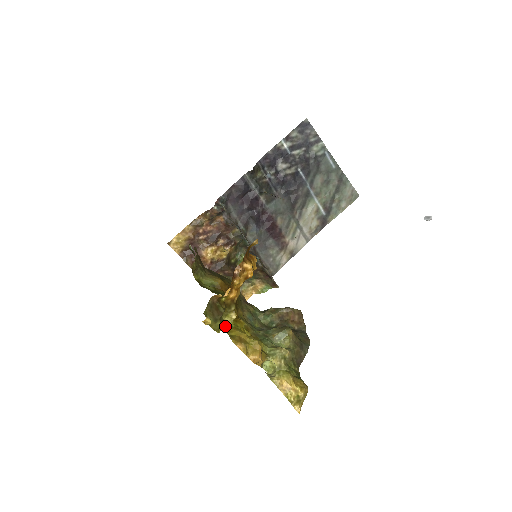
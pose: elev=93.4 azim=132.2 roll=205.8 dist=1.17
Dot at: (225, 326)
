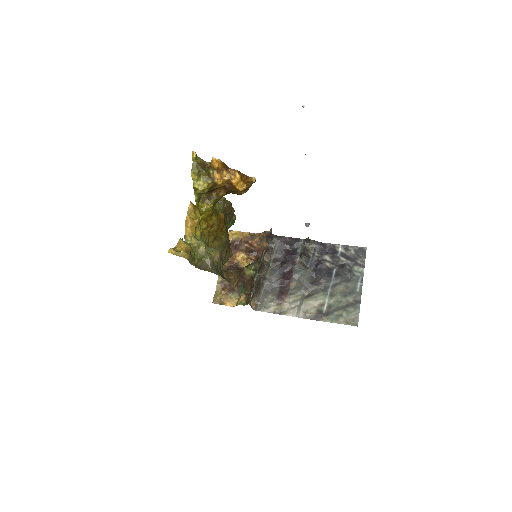
Dot at: (197, 185)
